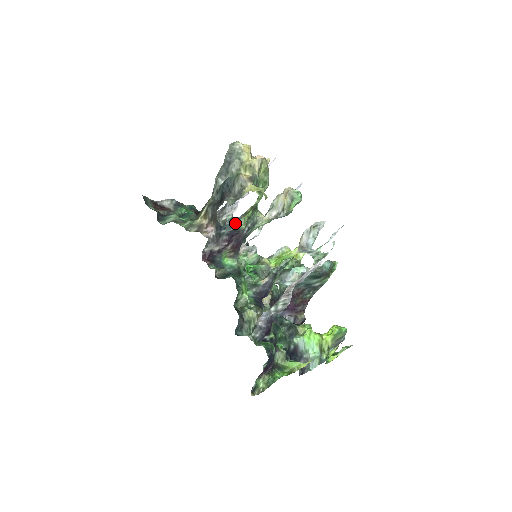
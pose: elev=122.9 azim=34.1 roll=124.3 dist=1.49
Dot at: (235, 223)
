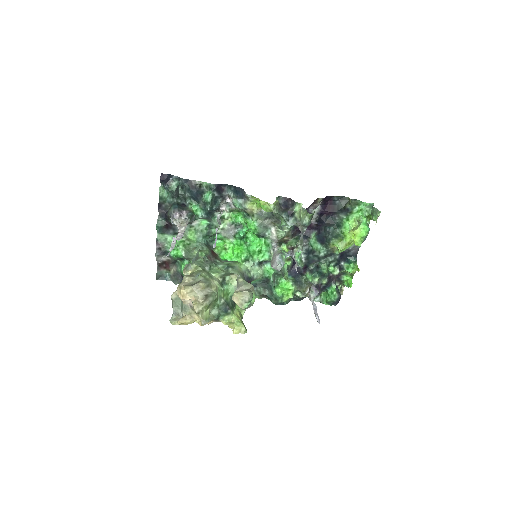
Dot at: occluded
